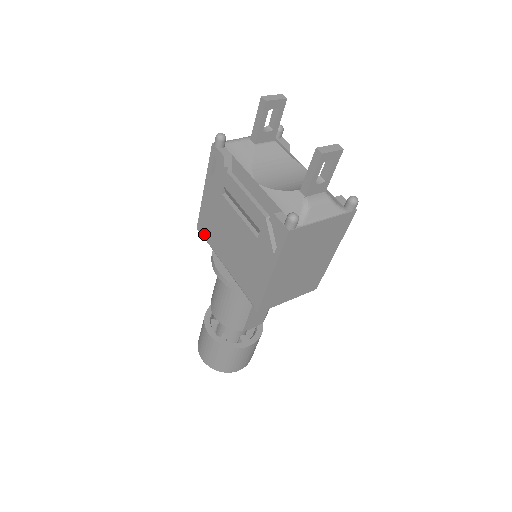
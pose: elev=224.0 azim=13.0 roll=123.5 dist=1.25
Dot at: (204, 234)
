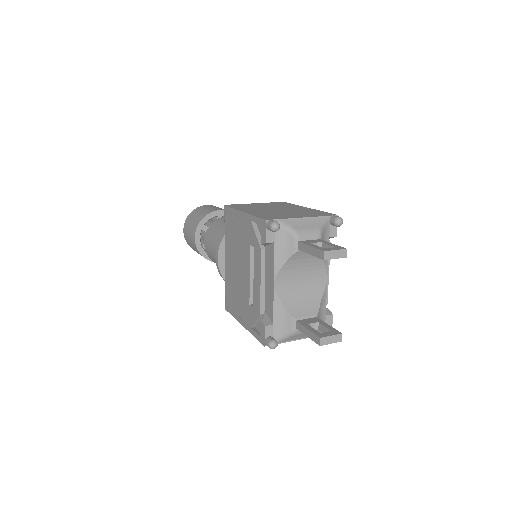
Dot at: (226, 220)
